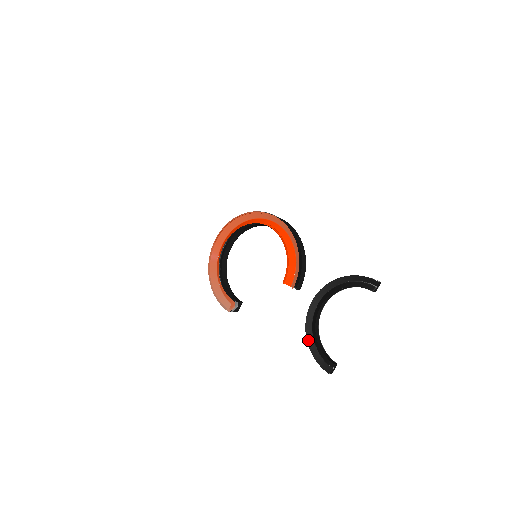
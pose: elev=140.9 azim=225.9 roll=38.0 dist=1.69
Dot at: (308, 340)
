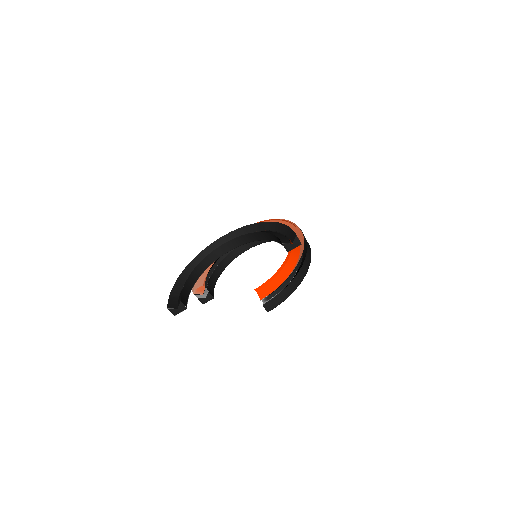
Dot at: (186, 270)
